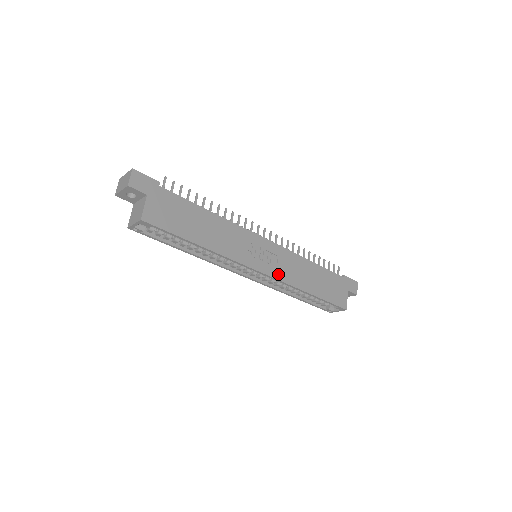
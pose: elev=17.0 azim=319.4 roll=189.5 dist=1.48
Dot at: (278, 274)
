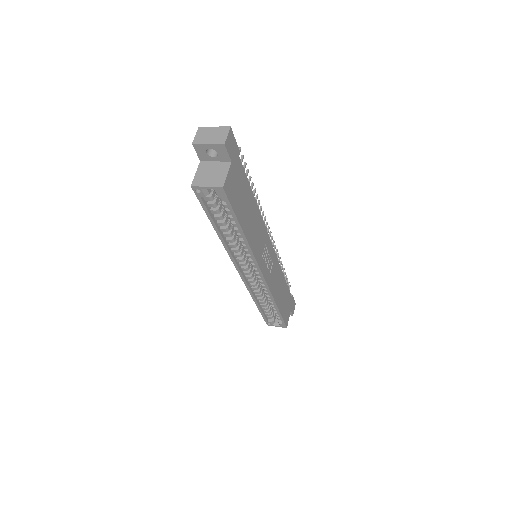
Dot at: (269, 281)
